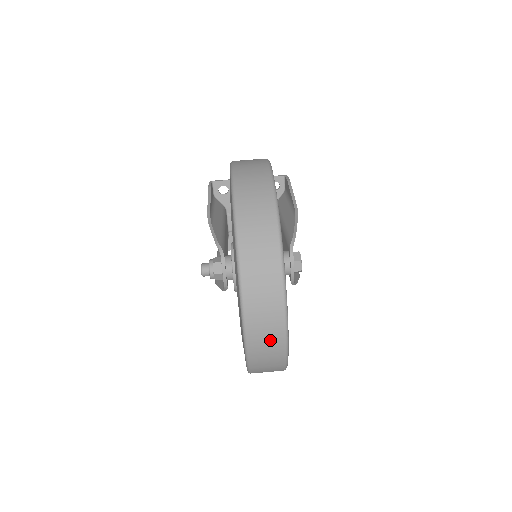
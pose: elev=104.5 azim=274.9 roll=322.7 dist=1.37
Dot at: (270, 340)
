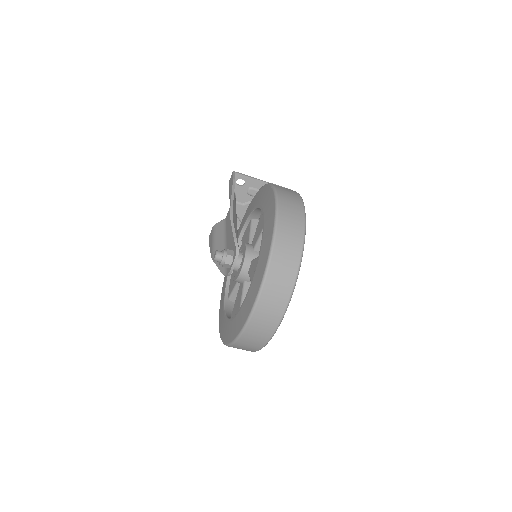
Dot at: (260, 336)
